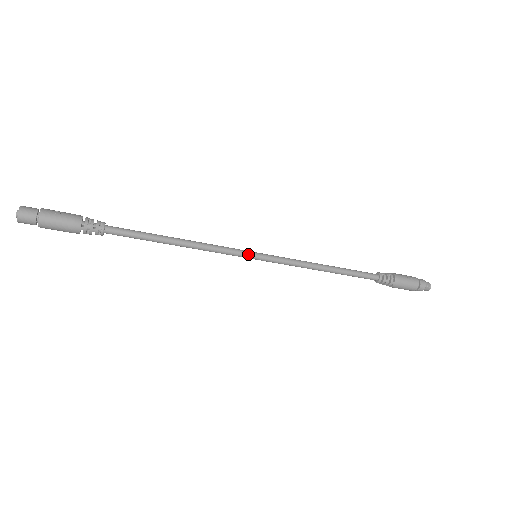
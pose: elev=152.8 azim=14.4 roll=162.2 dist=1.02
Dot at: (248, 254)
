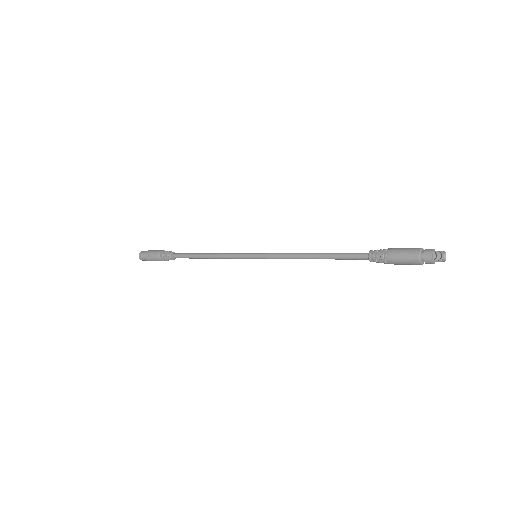
Dot at: (248, 258)
